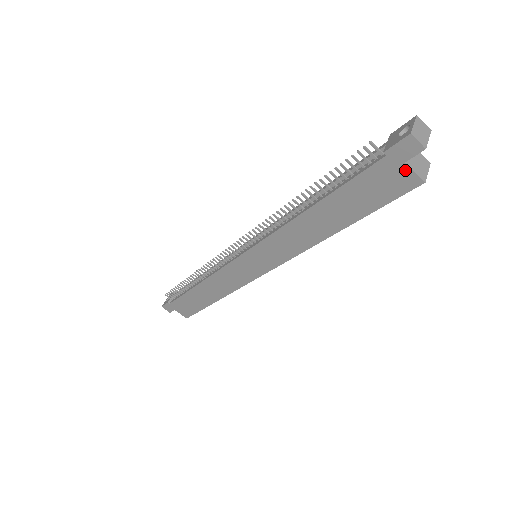
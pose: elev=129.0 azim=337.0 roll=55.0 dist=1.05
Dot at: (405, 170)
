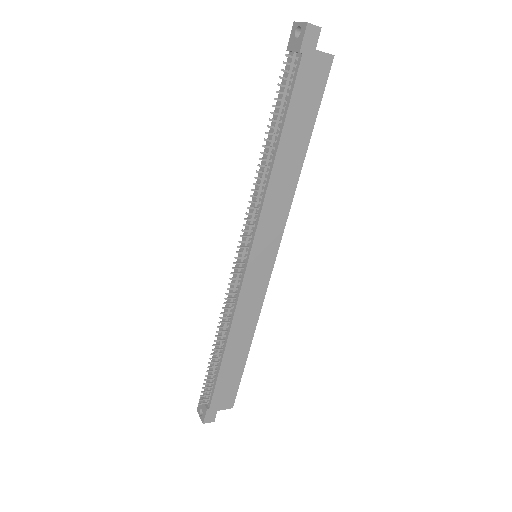
Dot at: (319, 56)
